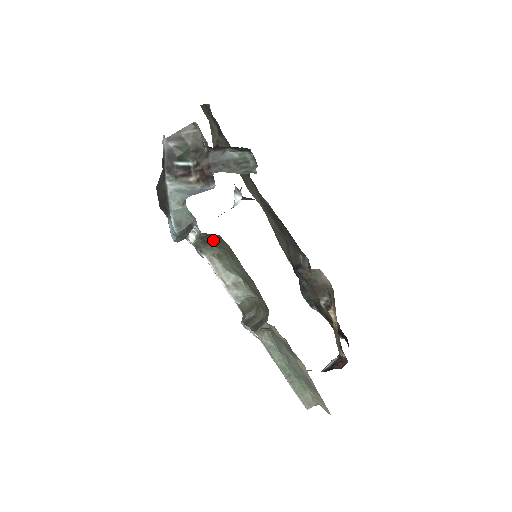
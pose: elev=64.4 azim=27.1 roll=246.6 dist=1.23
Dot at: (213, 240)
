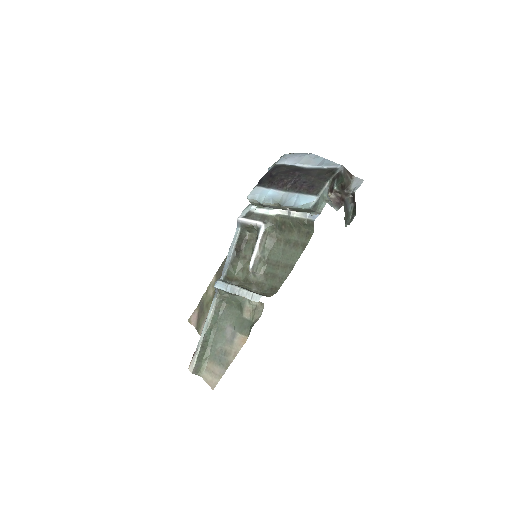
Dot at: (295, 228)
